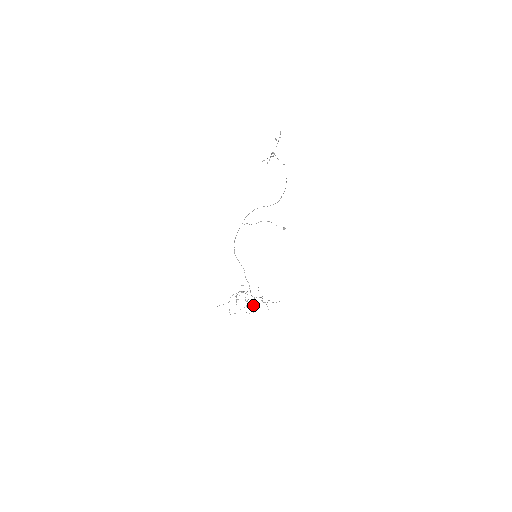
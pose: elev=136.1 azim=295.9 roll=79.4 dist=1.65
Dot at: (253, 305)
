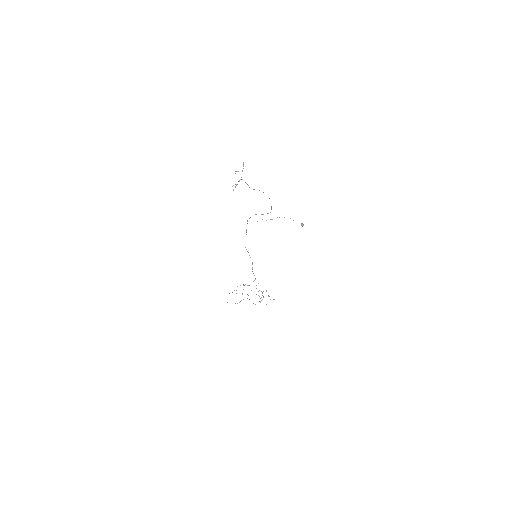
Dot at: occluded
